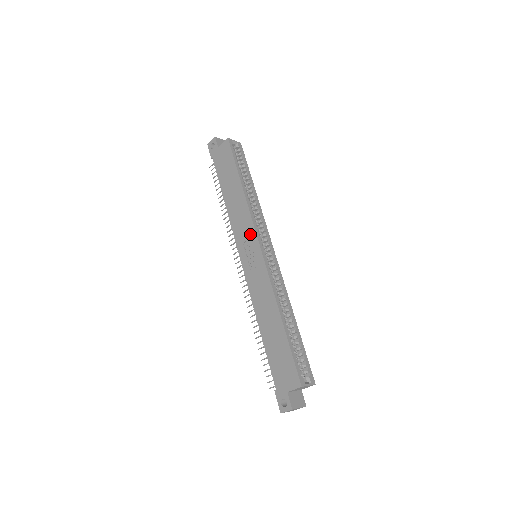
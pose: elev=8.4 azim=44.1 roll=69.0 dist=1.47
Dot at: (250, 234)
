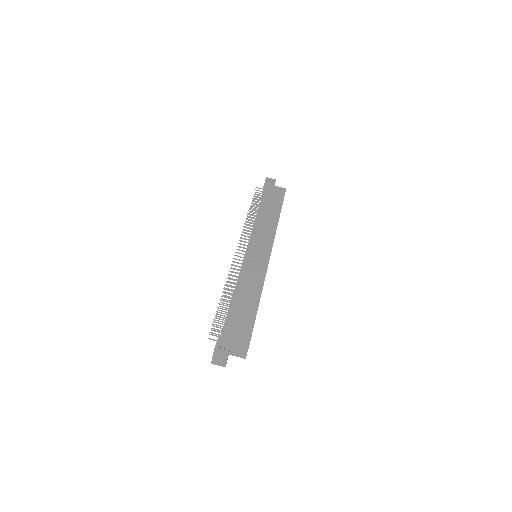
Dot at: (268, 241)
